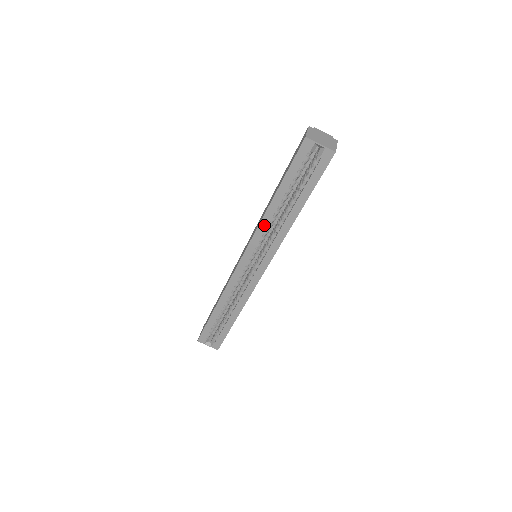
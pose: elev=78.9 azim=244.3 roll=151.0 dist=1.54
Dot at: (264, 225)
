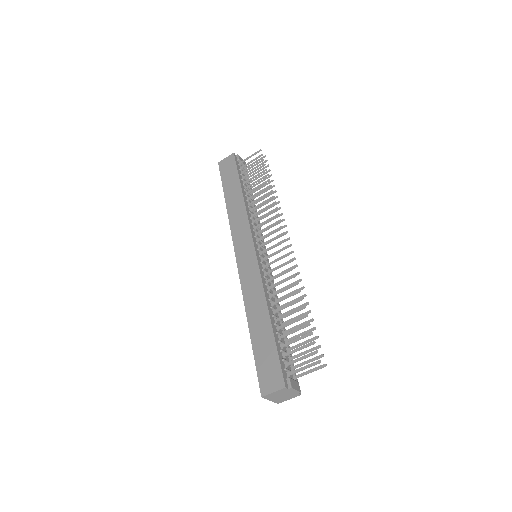
Dot at: occluded
